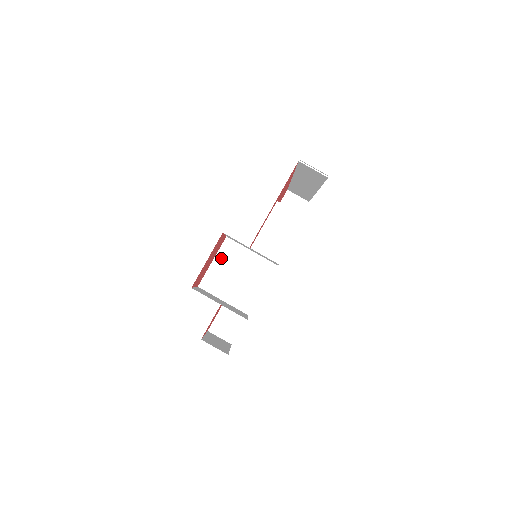
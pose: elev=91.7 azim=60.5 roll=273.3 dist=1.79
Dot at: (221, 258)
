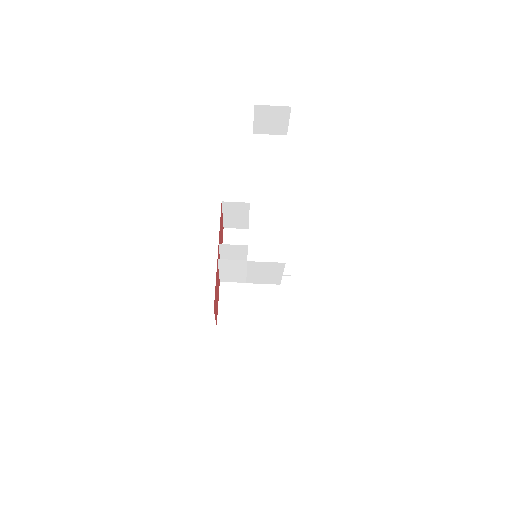
Dot at: (225, 268)
